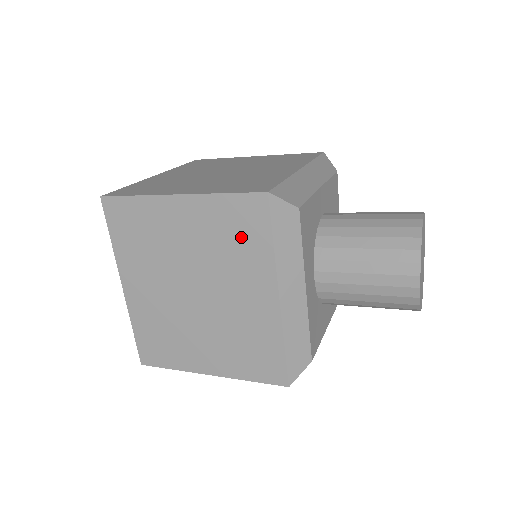
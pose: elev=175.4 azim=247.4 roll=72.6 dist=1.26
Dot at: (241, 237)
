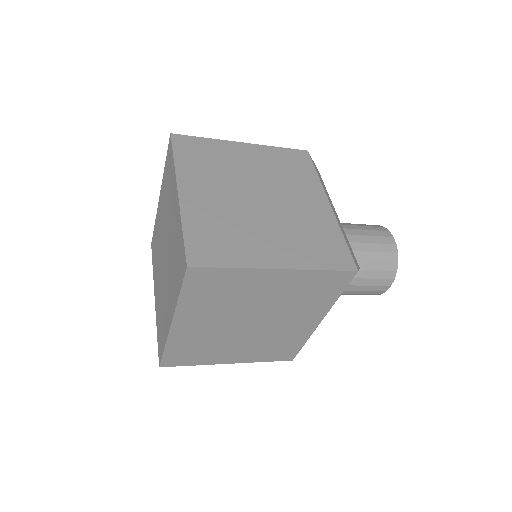
Dot at: (317, 293)
